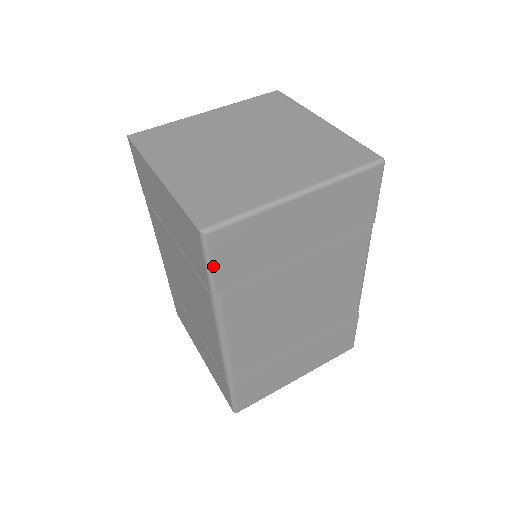
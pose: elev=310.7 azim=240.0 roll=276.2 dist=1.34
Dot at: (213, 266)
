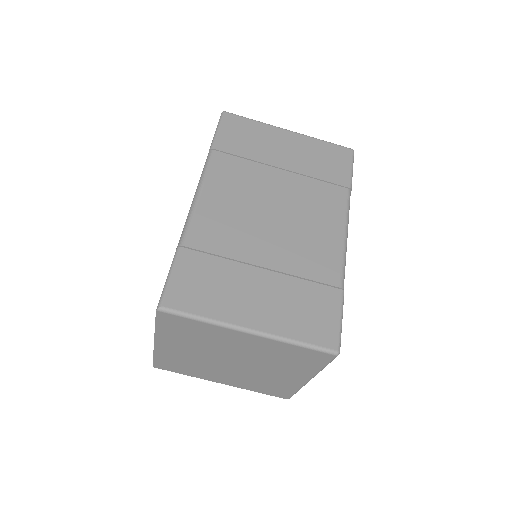
Dot at: occluded
